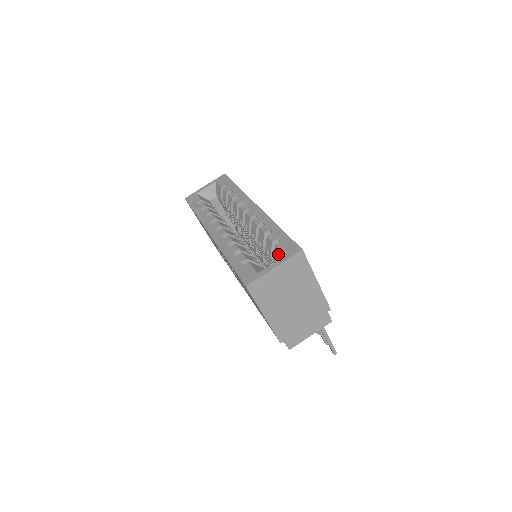
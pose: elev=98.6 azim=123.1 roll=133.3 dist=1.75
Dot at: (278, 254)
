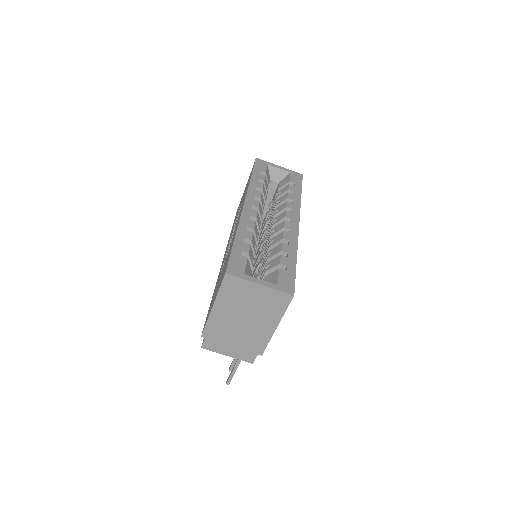
Dot at: (274, 277)
